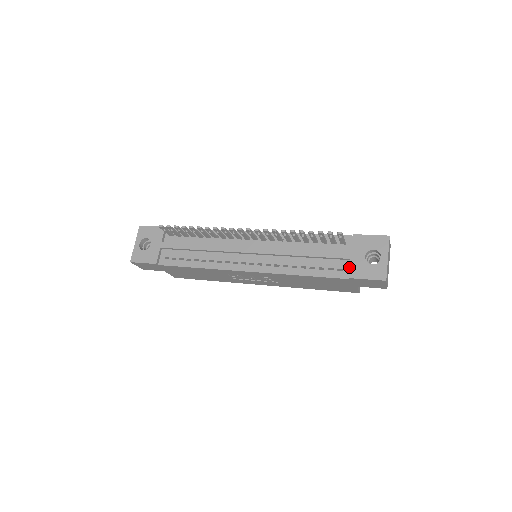
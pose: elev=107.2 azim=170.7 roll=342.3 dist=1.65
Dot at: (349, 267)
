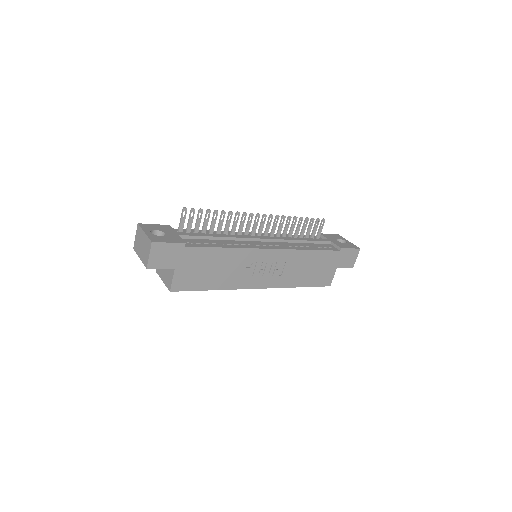
Dot at: (335, 244)
